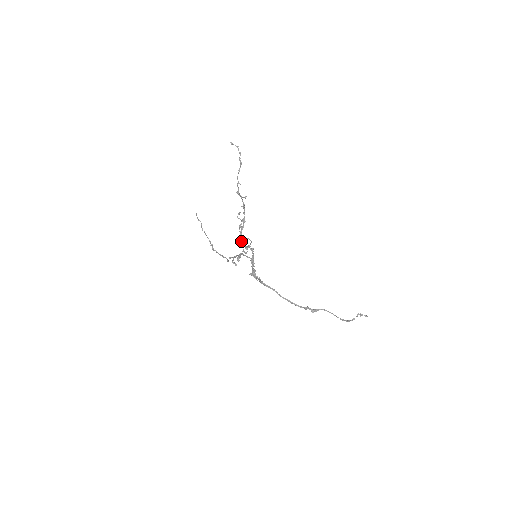
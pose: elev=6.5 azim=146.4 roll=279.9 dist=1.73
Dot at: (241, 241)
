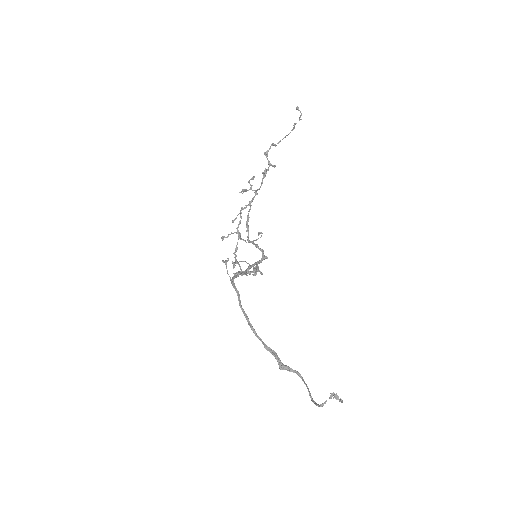
Dot at: (246, 225)
